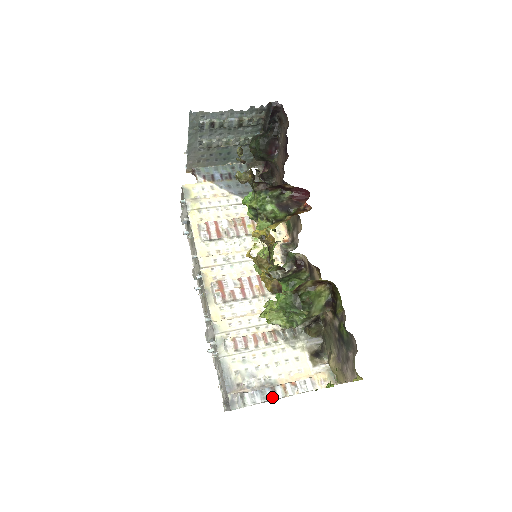
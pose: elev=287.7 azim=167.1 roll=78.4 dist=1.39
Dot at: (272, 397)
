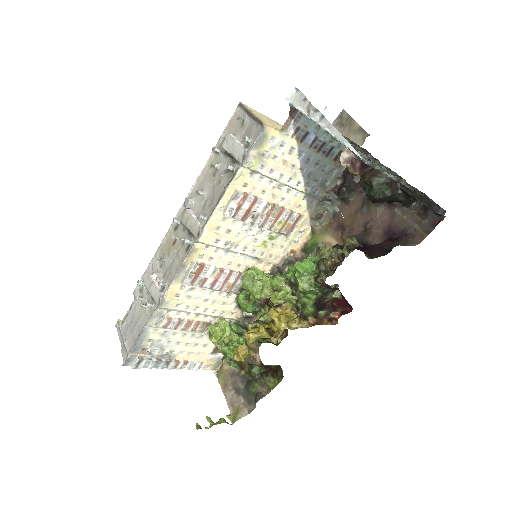
Dot at: (162, 368)
